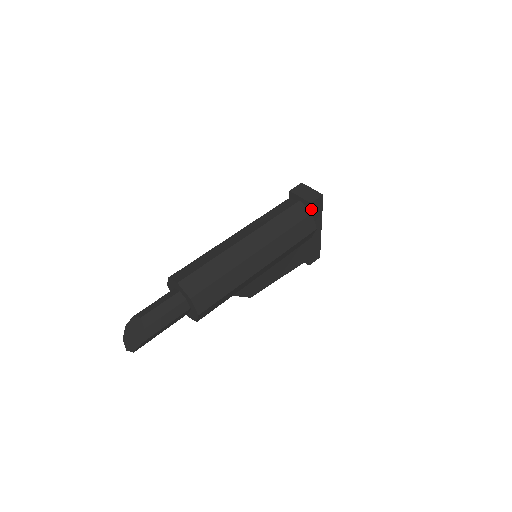
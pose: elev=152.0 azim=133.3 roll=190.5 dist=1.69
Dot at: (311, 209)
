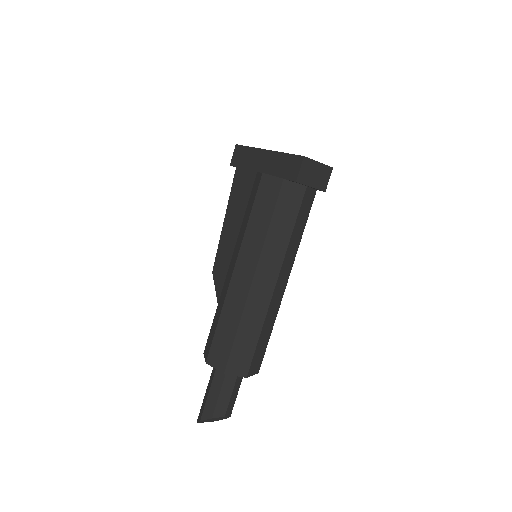
Dot at: occluded
